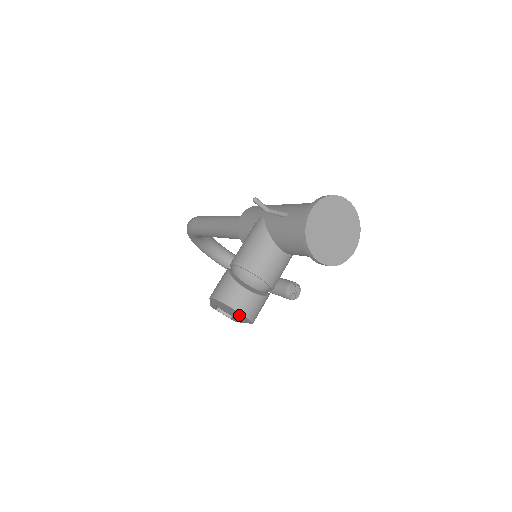
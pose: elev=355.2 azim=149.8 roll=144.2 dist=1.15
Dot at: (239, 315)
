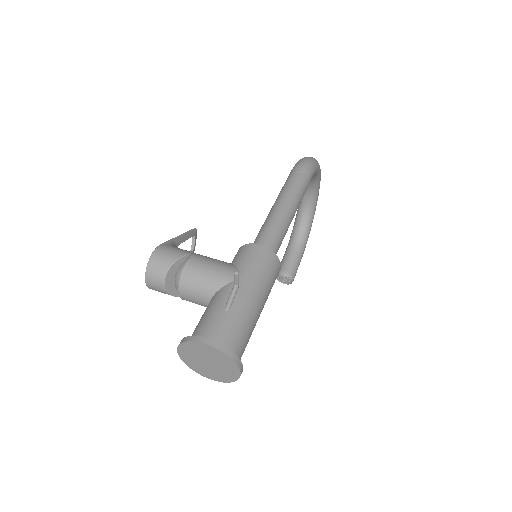
Dot at: occluded
